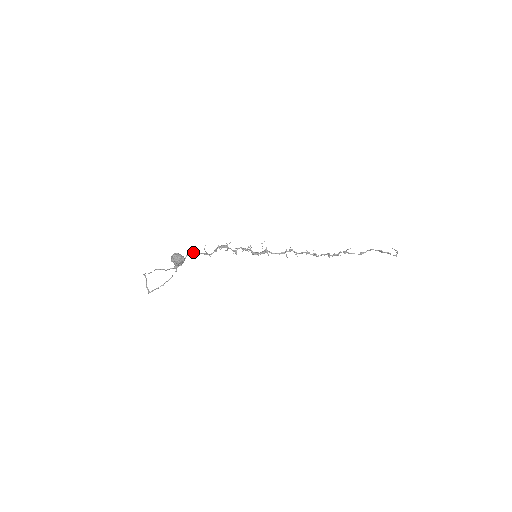
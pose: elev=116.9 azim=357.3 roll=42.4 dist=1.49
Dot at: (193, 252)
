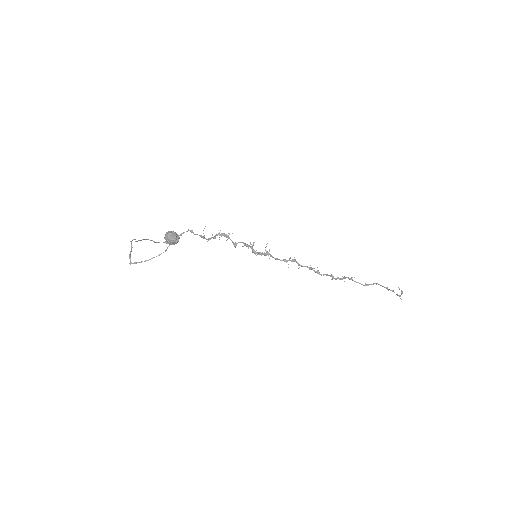
Dot at: (190, 231)
